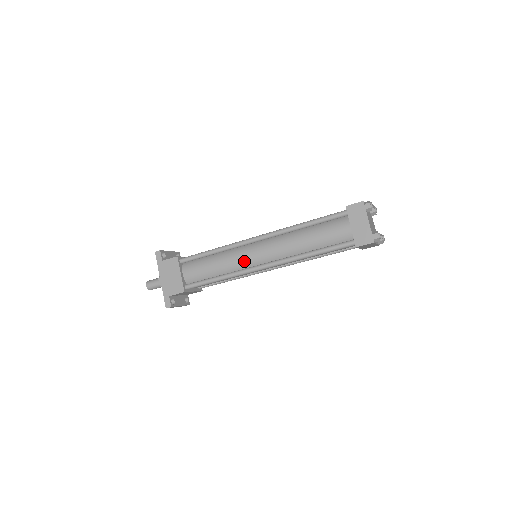
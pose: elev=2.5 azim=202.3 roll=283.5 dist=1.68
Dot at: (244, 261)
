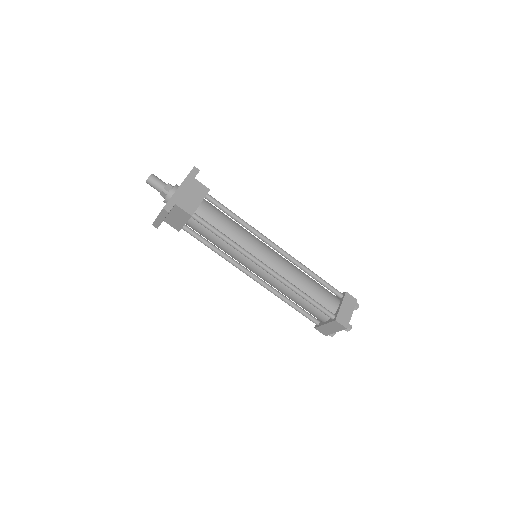
Dot at: (256, 249)
